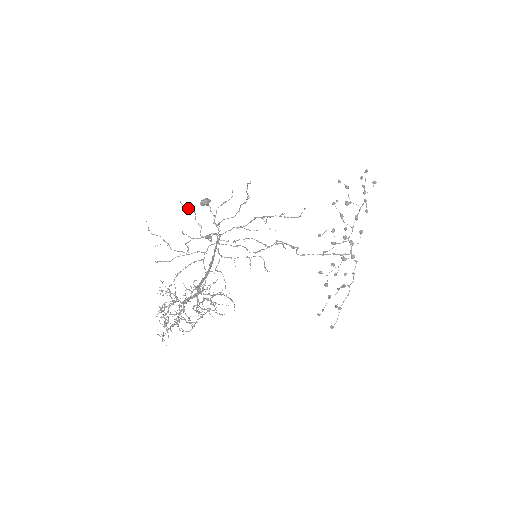
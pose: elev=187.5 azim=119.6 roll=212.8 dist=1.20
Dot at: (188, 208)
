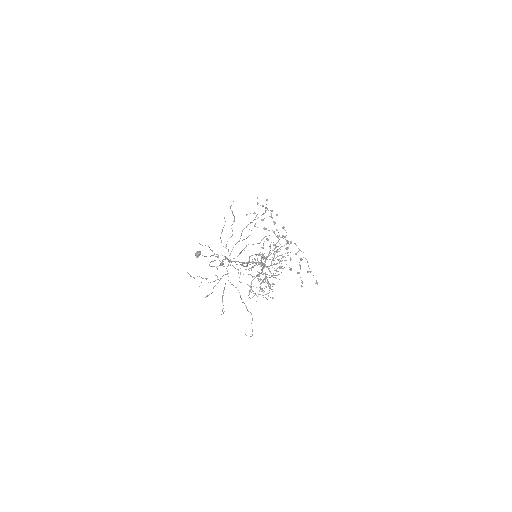
Dot at: (205, 245)
